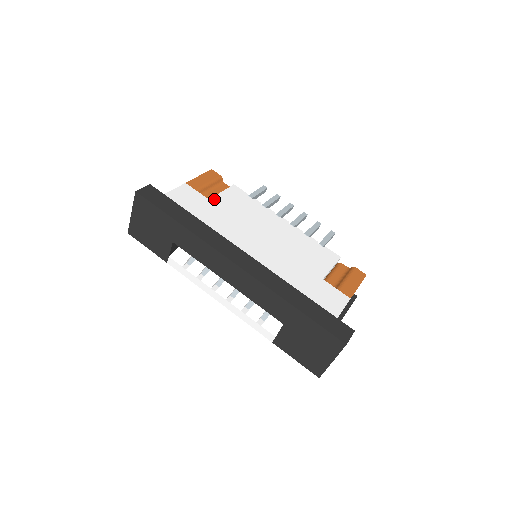
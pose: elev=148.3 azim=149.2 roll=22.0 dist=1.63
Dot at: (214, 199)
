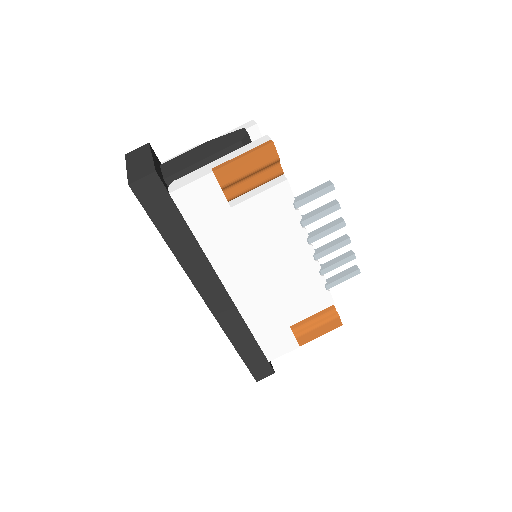
Dot at: (238, 208)
